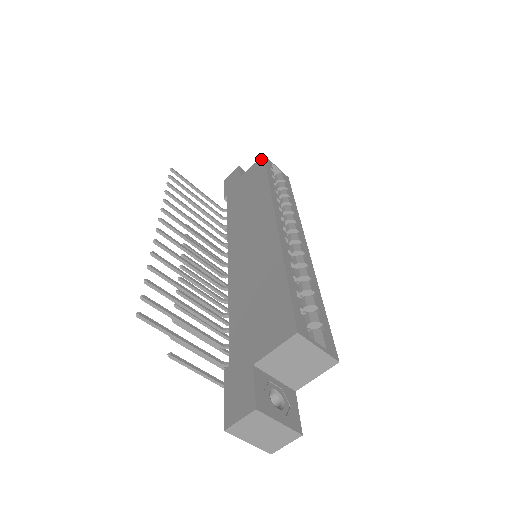
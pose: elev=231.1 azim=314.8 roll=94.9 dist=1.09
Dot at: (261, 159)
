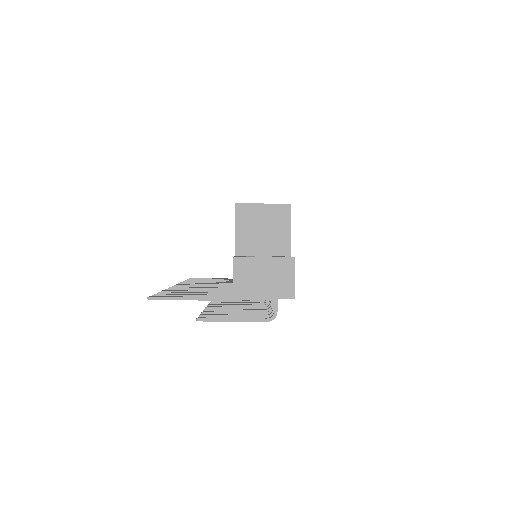
Dot at: occluded
